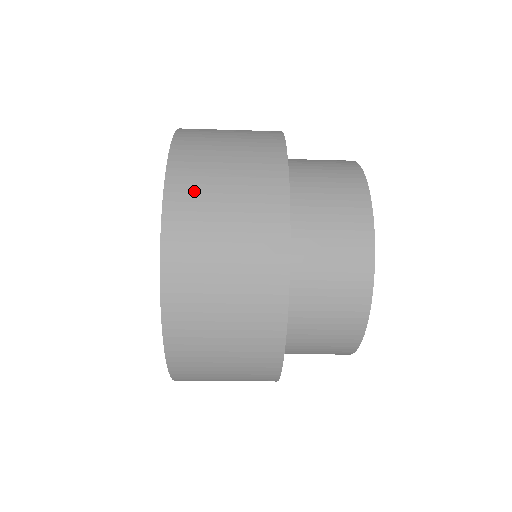
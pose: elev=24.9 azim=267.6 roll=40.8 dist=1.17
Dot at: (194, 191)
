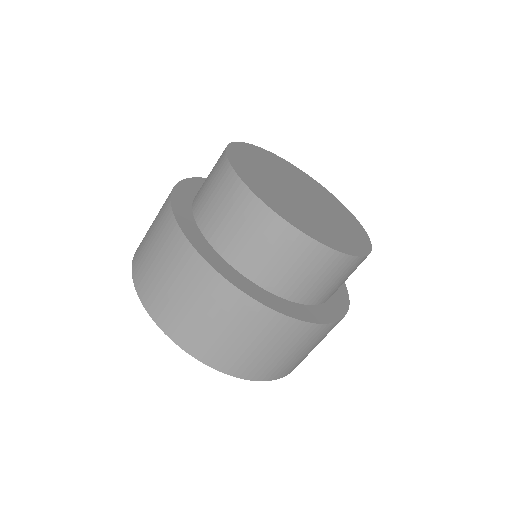
Dot at: occluded
